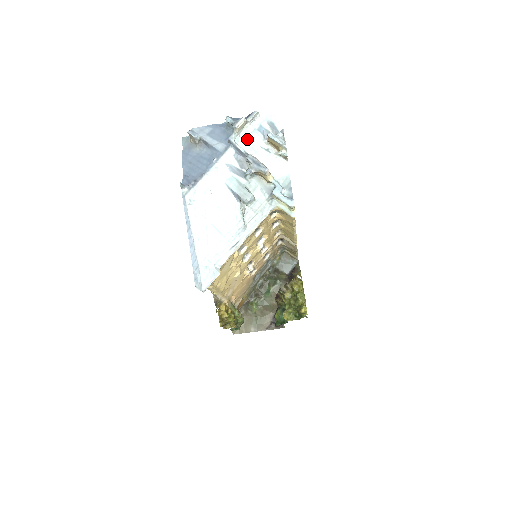
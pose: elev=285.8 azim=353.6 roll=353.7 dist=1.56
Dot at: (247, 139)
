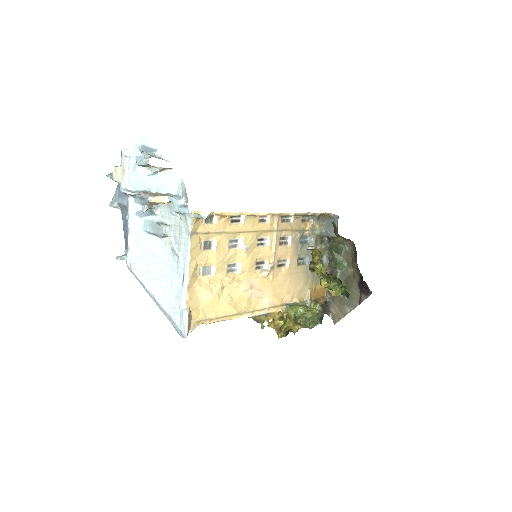
Dot at: (135, 179)
